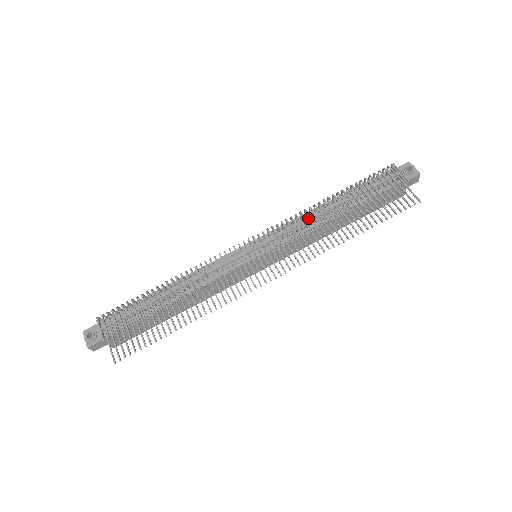
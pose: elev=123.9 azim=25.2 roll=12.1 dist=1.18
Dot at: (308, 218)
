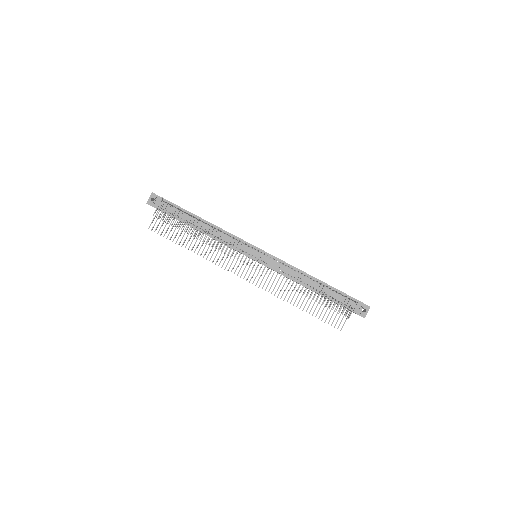
Dot at: (295, 273)
